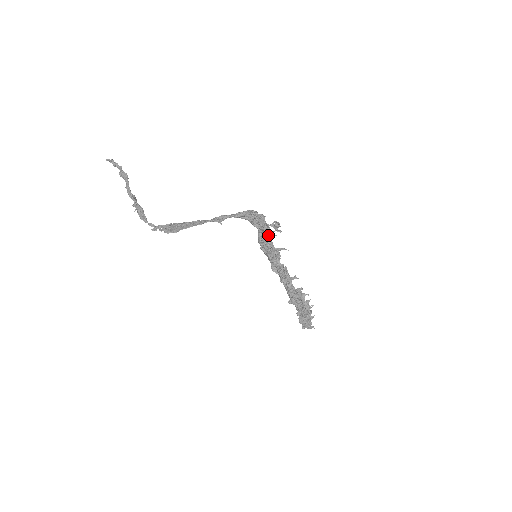
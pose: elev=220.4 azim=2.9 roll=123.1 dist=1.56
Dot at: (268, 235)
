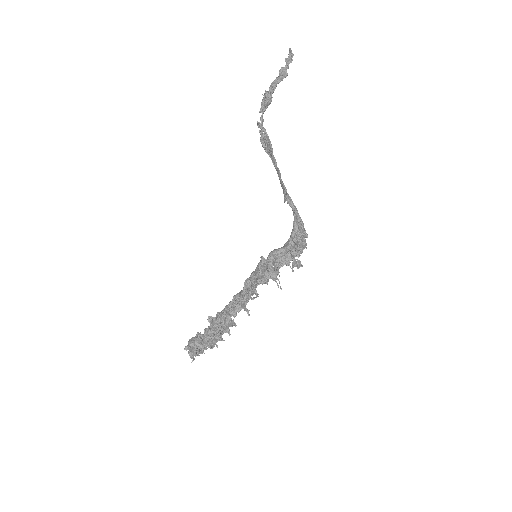
Dot at: (288, 259)
